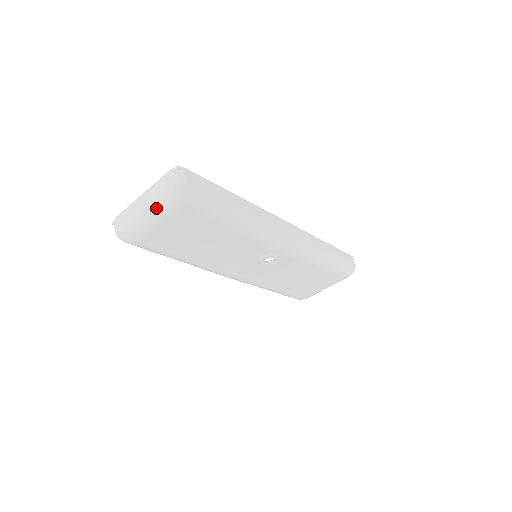
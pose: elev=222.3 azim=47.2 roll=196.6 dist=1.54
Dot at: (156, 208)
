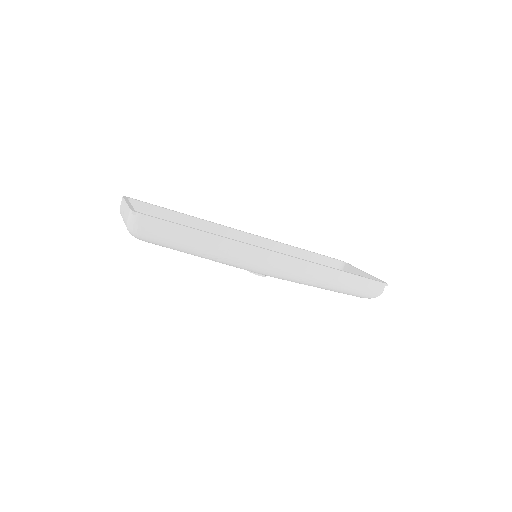
Dot at: occluded
